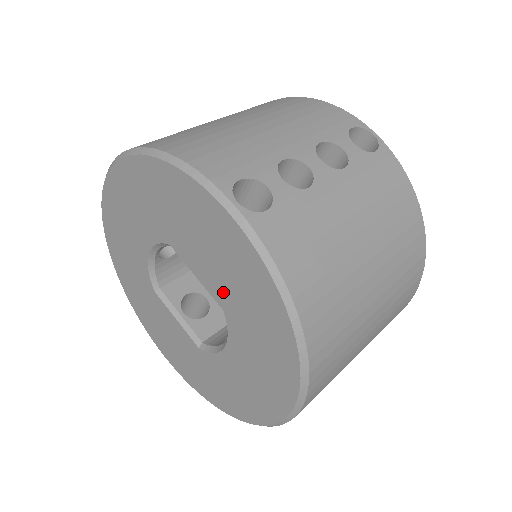
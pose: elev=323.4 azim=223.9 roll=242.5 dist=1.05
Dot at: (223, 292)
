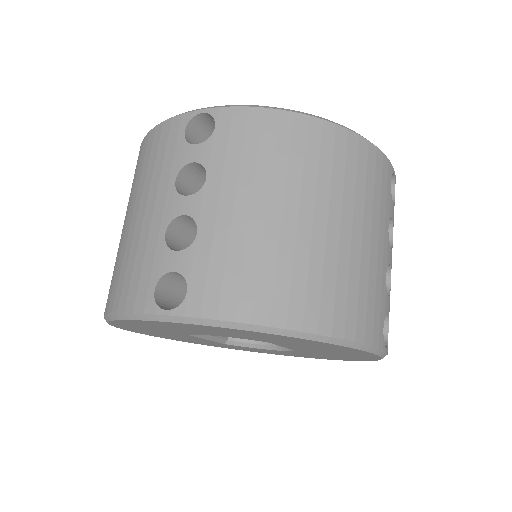
Dot at: (311, 352)
